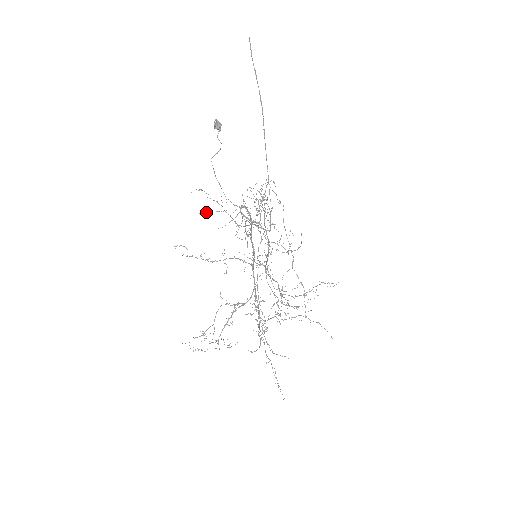
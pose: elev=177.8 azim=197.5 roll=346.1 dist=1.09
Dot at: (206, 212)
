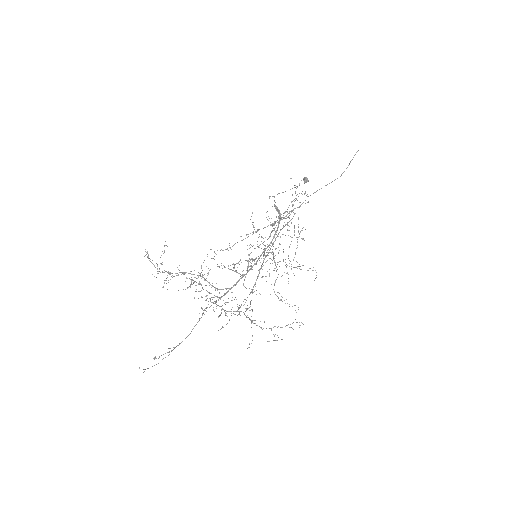
Dot at: occluded
